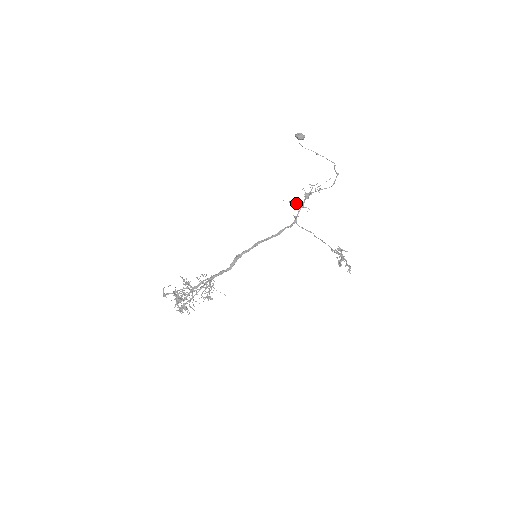
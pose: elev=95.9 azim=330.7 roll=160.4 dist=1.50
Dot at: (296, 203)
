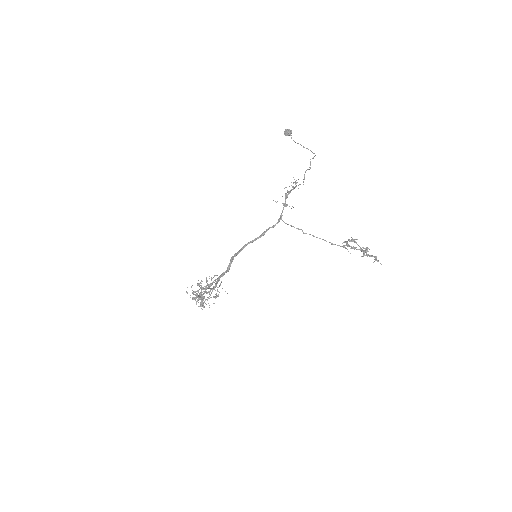
Dot at: occluded
